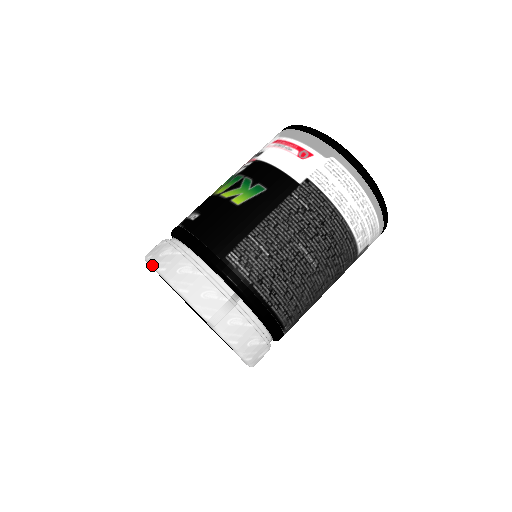
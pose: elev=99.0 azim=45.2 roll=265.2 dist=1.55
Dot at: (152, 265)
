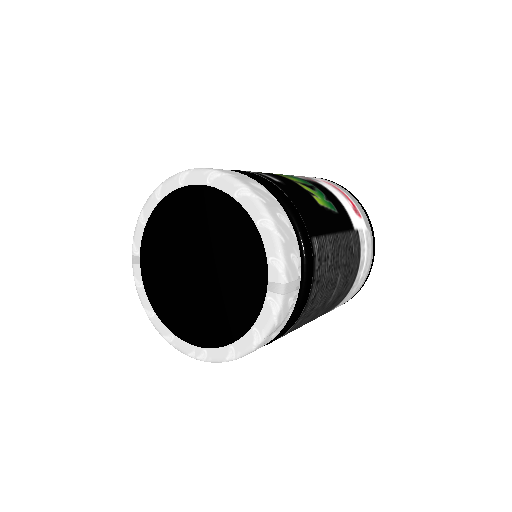
Dot at: (244, 186)
